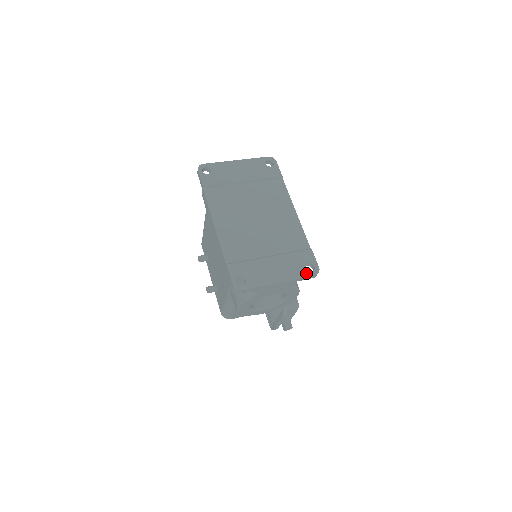
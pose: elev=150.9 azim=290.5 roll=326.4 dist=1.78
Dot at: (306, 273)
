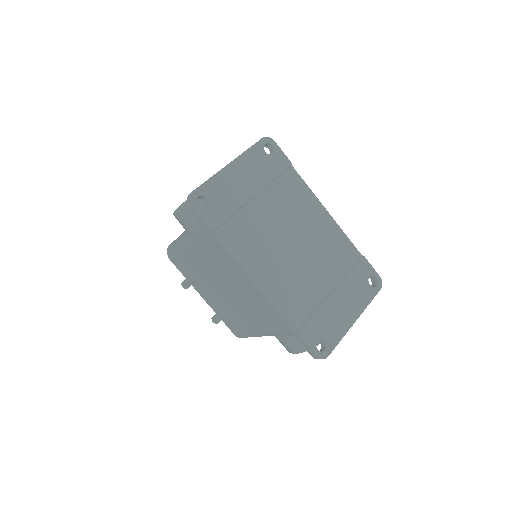
Dot at: (372, 292)
